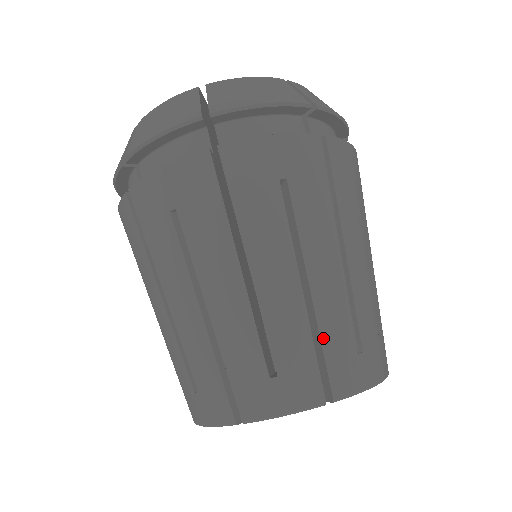
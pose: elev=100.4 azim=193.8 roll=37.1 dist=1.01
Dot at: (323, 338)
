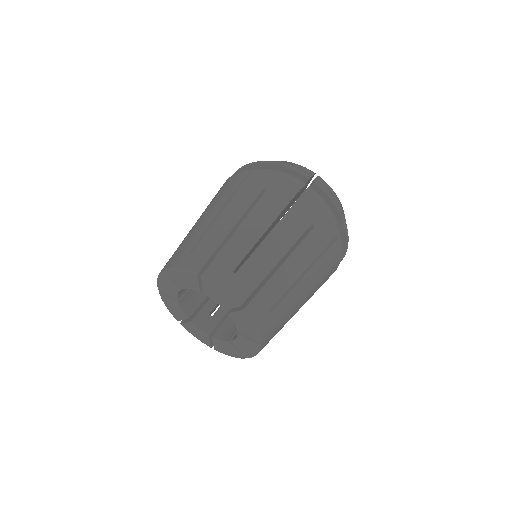
Dot at: (266, 285)
